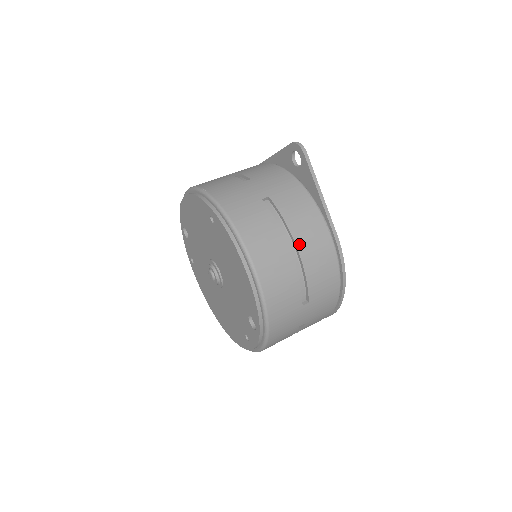
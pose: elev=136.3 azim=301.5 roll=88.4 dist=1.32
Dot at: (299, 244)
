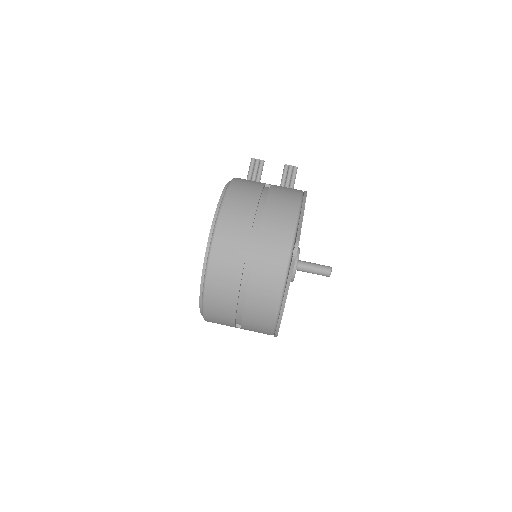
Dot at: (247, 305)
